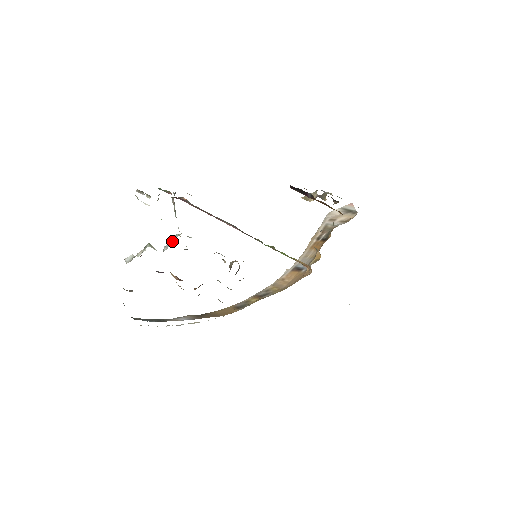
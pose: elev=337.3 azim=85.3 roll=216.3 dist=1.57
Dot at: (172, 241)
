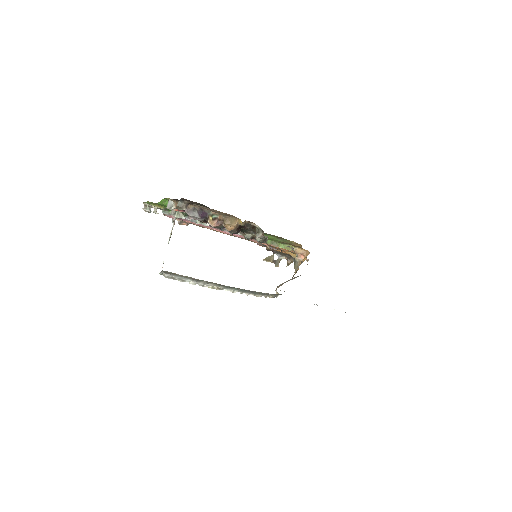
Dot at: (194, 220)
